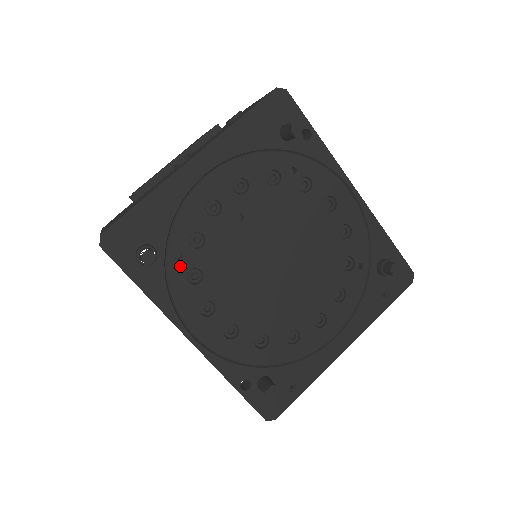
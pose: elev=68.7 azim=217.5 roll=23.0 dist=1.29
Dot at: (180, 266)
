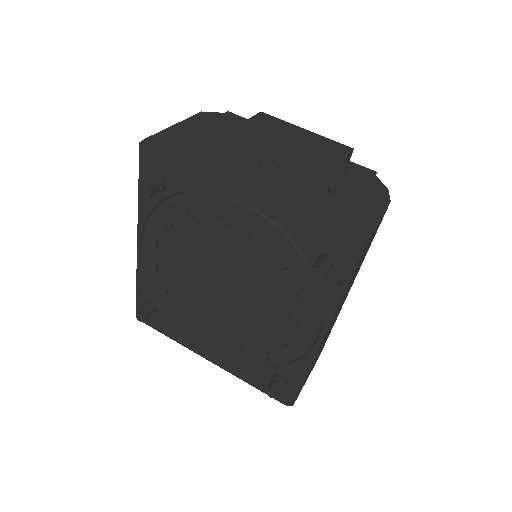
Dot at: (171, 213)
